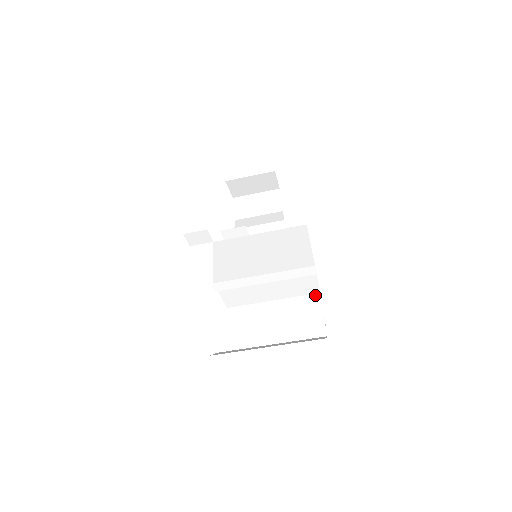
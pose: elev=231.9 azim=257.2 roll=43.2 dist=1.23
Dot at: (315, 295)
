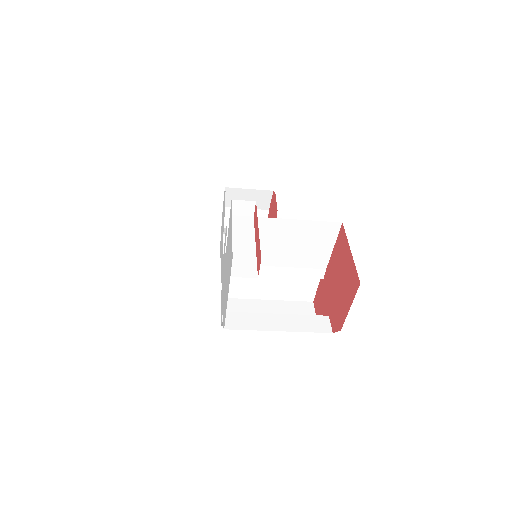
Dot at: (308, 303)
